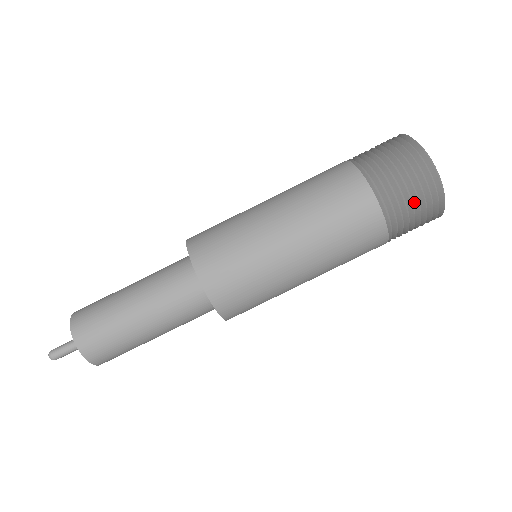
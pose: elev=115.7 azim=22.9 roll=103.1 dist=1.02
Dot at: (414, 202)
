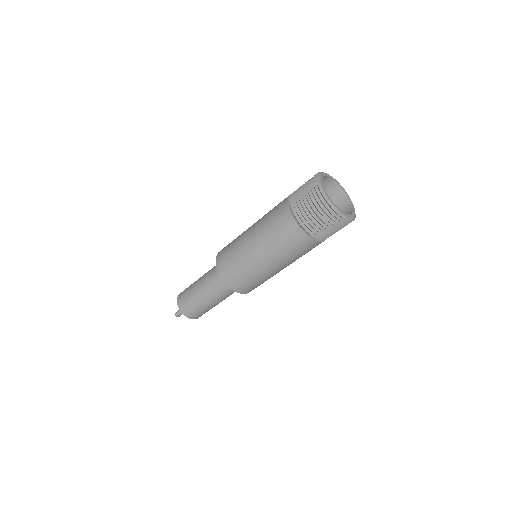
Dot at: (305, 195)
